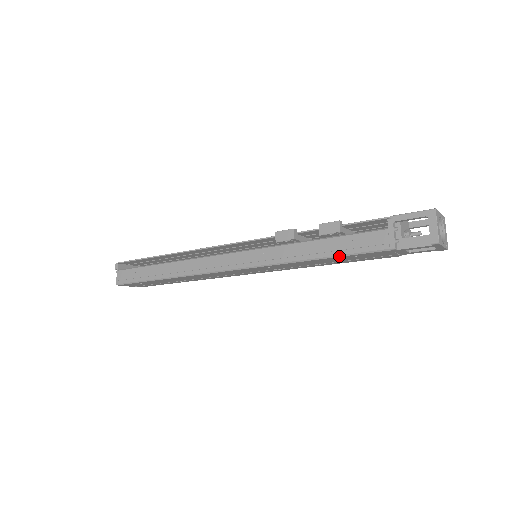
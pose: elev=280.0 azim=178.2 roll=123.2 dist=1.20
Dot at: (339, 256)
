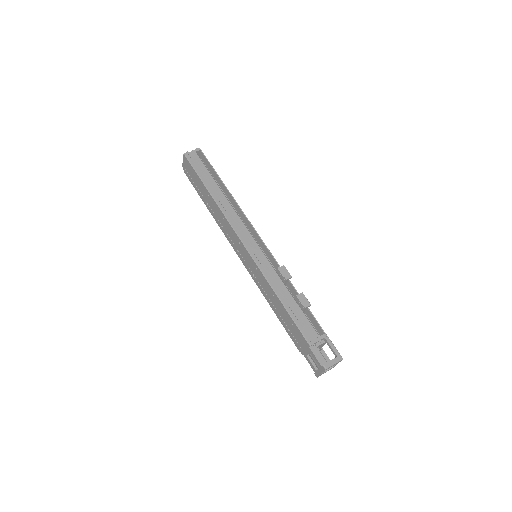
Dot at: (289, 313)
